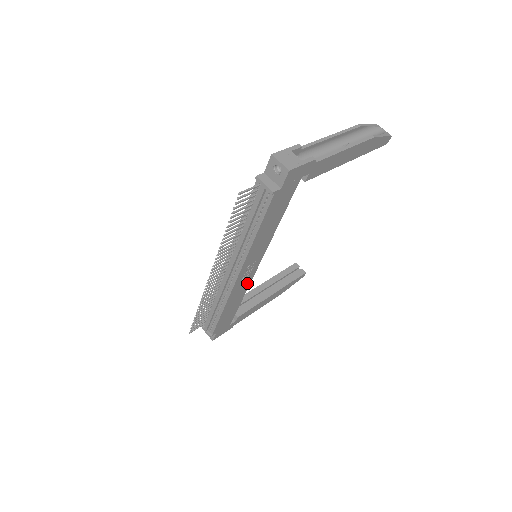
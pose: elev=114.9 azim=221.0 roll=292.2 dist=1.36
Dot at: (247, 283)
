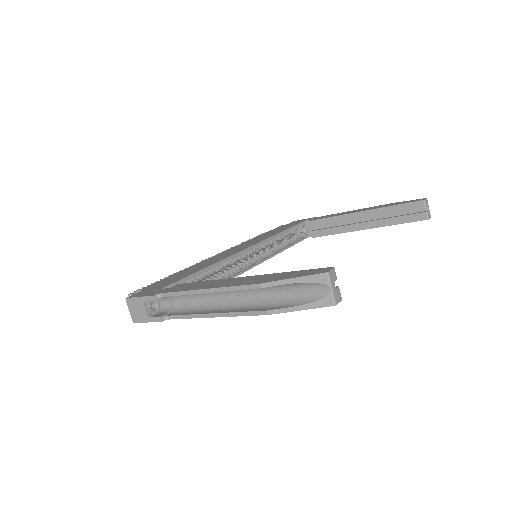
Dot at: occluded
